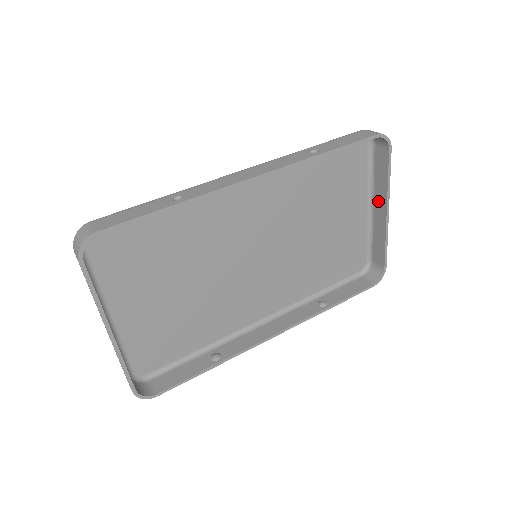
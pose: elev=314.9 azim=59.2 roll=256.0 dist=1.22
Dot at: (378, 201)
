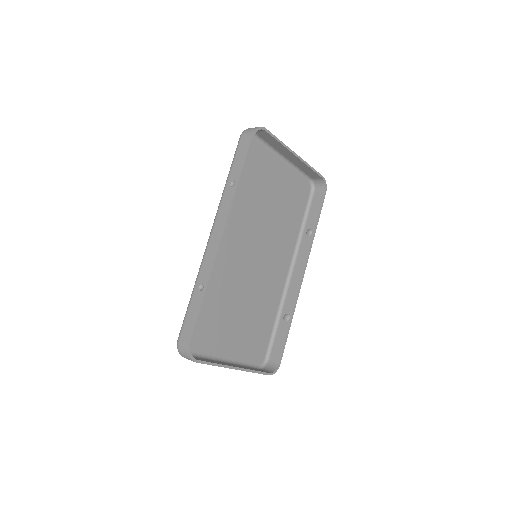
Dot at: (285, 154)
